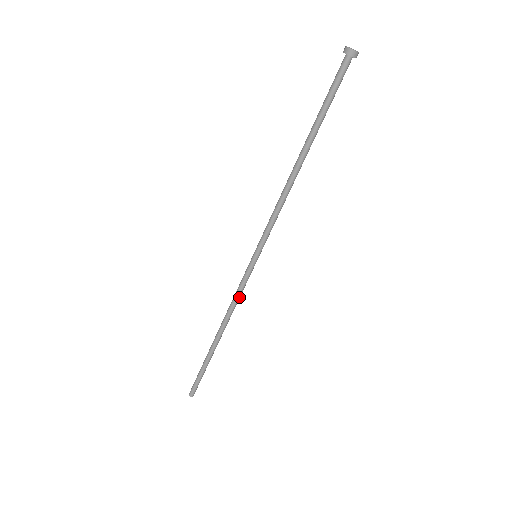
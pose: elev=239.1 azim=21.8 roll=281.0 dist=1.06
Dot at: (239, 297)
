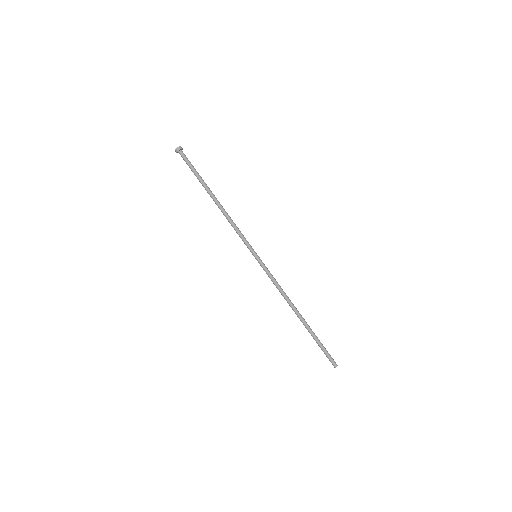
Dot at: (277, 283)
